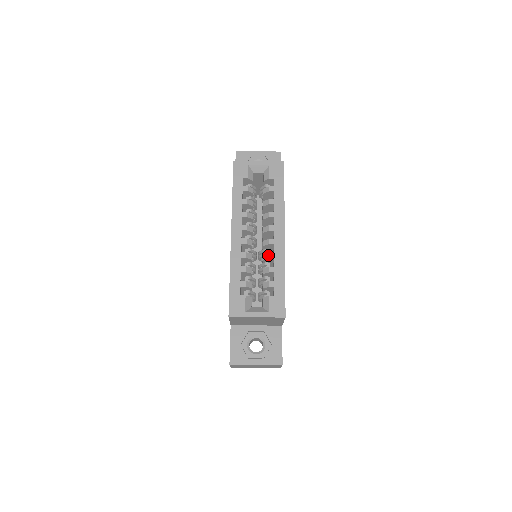
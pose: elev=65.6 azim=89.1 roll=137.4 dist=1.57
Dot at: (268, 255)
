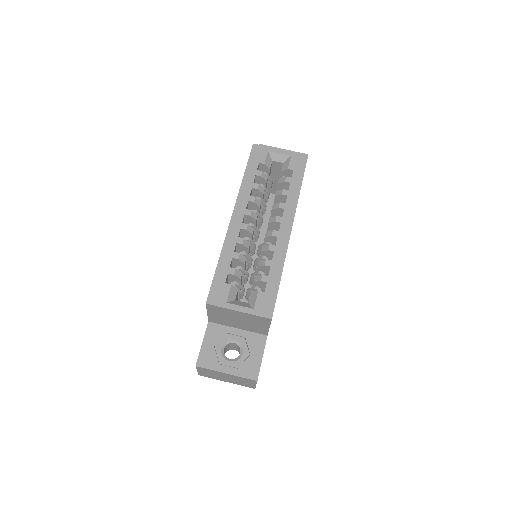
Dot at: (268, 247)
